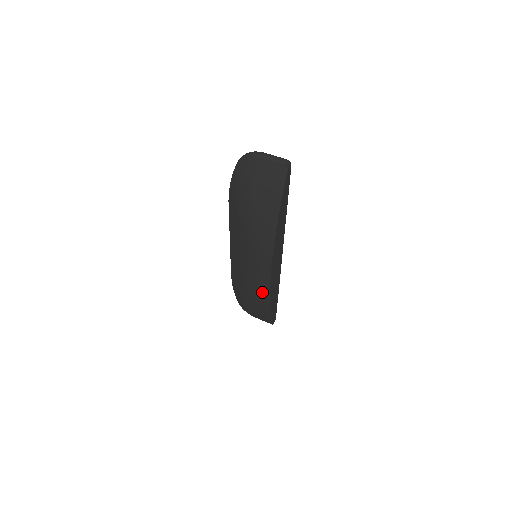
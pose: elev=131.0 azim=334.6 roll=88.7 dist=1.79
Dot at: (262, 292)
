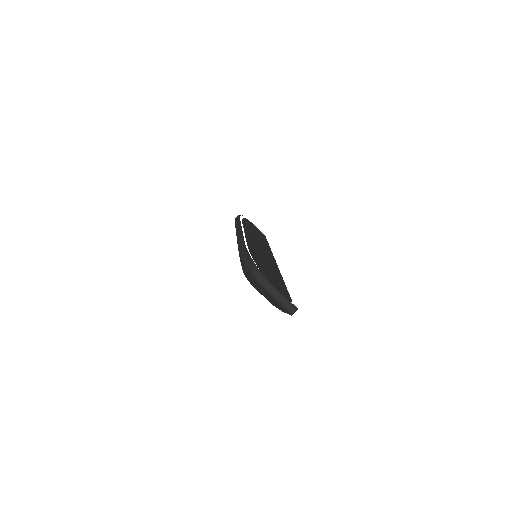
Dot at: occluded
